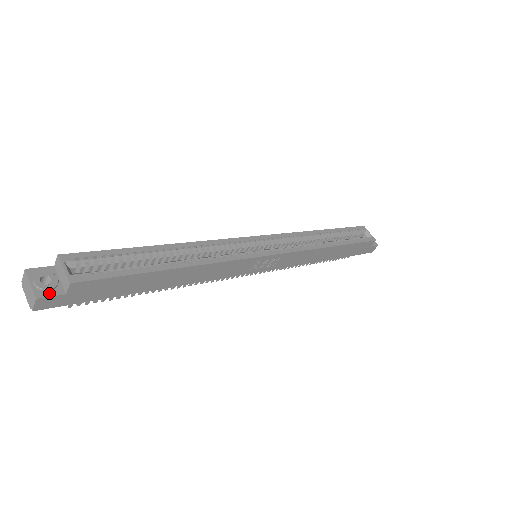
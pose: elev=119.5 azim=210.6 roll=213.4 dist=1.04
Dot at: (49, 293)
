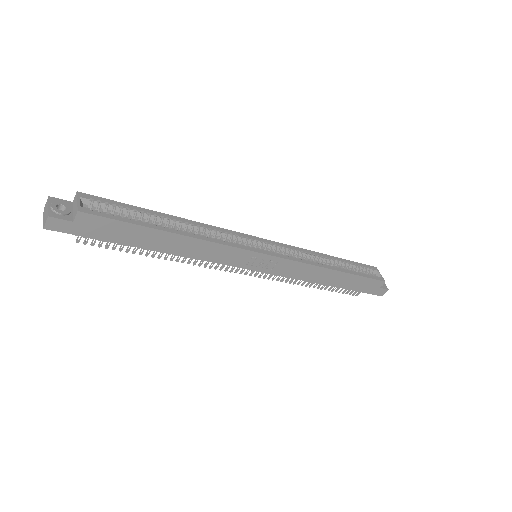
Dot at: (60, 216)
